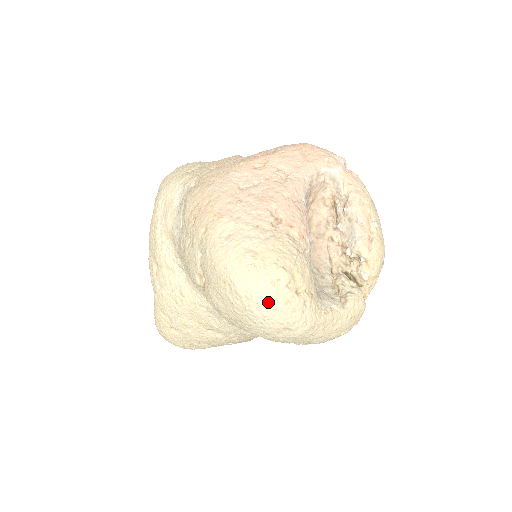
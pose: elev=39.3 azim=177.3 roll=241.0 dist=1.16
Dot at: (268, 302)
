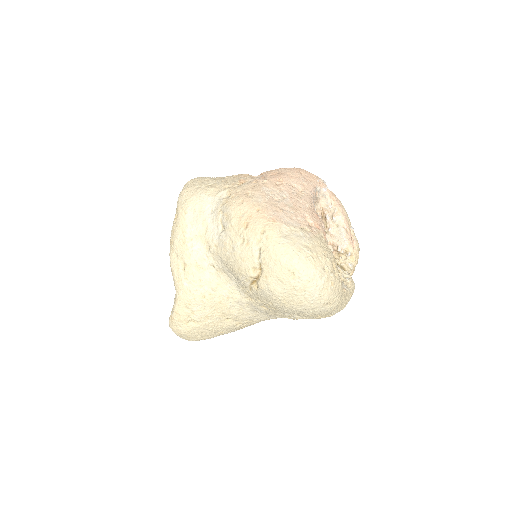
Dot at: (322, 283)
